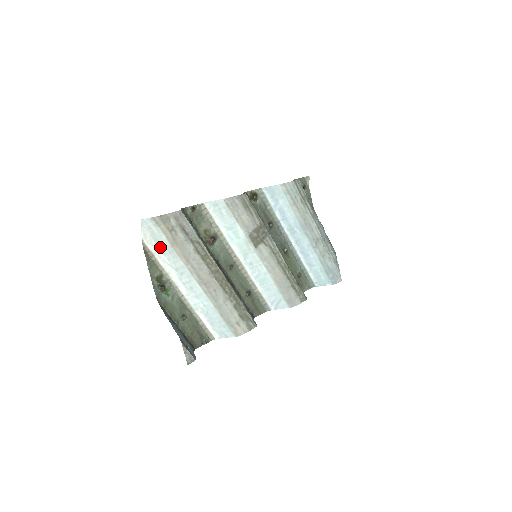
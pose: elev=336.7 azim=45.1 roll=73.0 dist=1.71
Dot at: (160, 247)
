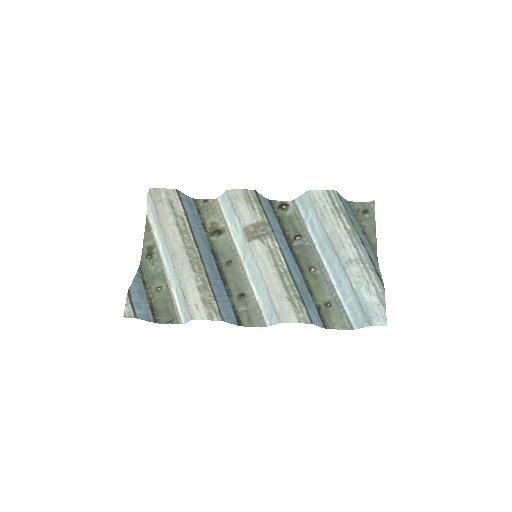
Dot at: (154, 219)
